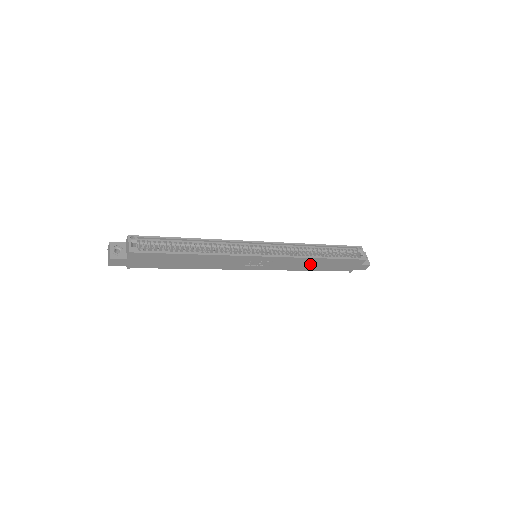
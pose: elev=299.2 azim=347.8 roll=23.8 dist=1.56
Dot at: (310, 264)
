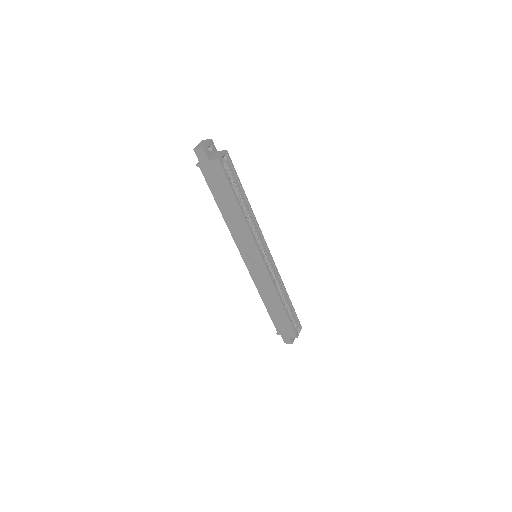
Dot at: (272, 300)
